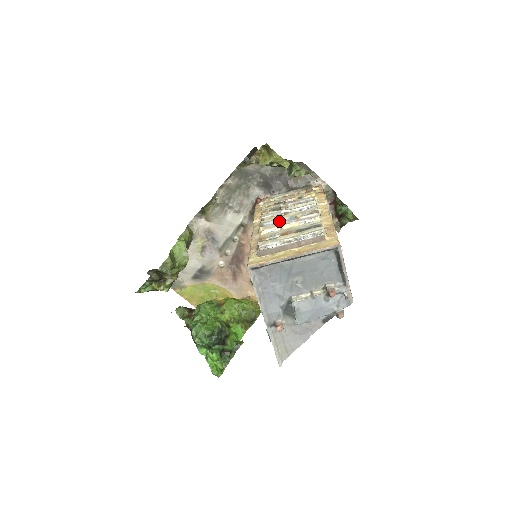
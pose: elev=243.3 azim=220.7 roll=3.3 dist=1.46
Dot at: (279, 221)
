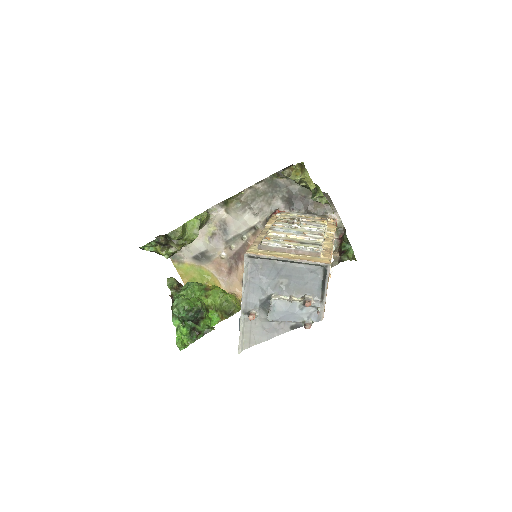
Dot at: (288, 231)
